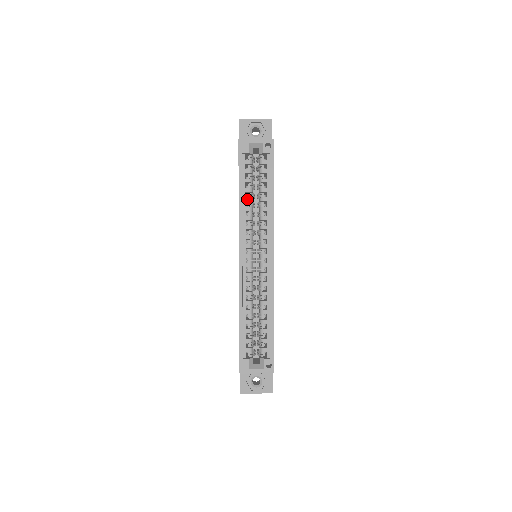
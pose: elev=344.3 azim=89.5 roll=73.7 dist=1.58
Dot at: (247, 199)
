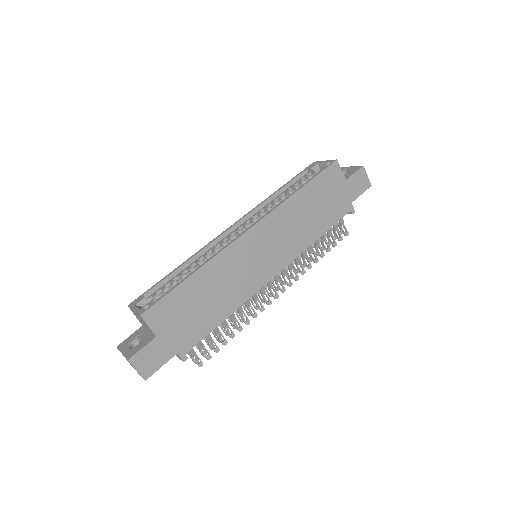
Dot at: (280, 197)
